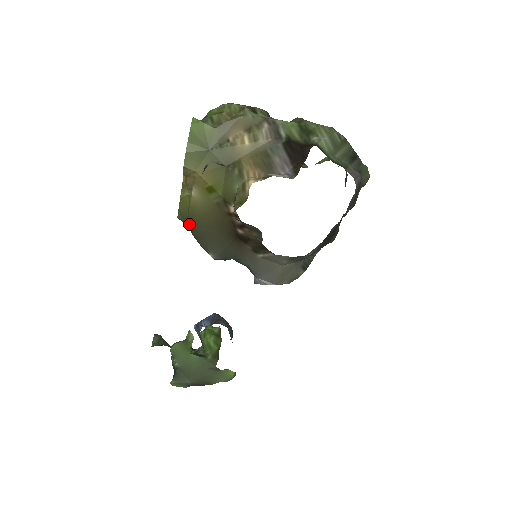
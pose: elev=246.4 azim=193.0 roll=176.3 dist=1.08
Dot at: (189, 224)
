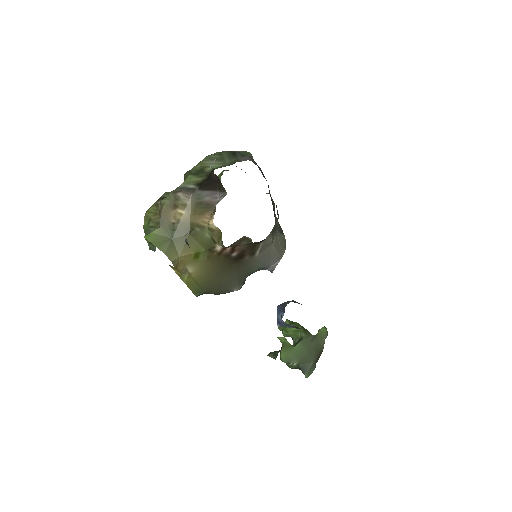
Dot at: (206, 291)
